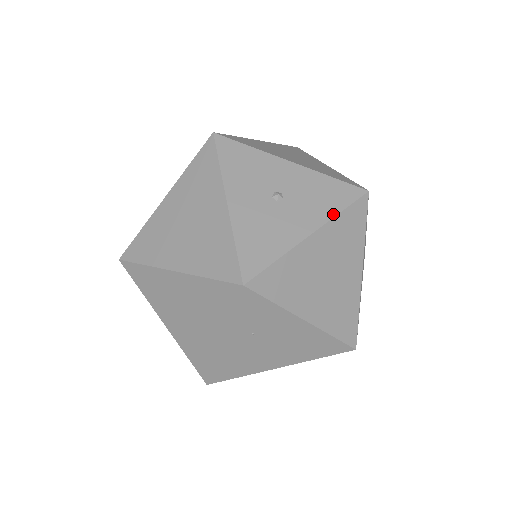
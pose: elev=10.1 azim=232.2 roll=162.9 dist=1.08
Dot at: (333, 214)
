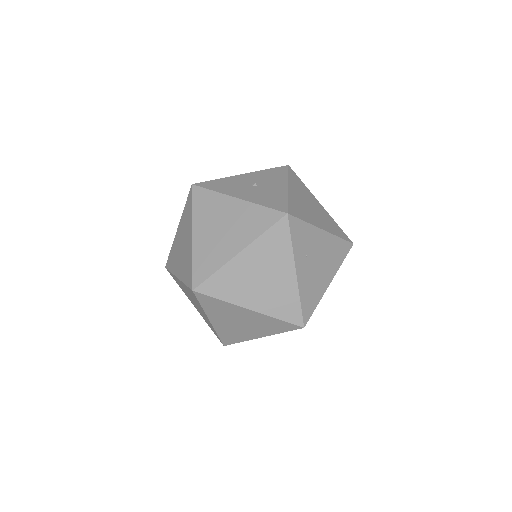
Dot at: (286, 177)
